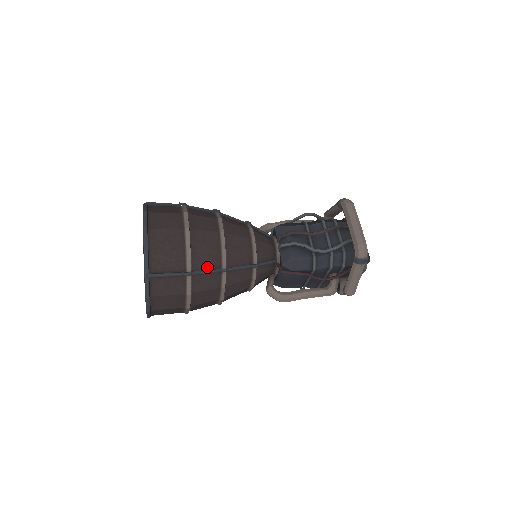
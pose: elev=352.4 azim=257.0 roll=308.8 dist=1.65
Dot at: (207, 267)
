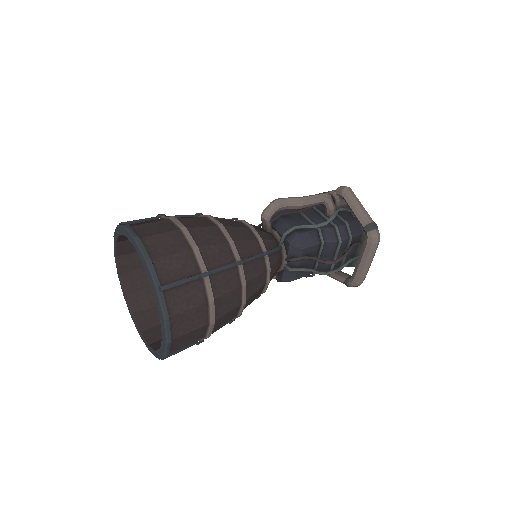
Dot at: occluded
